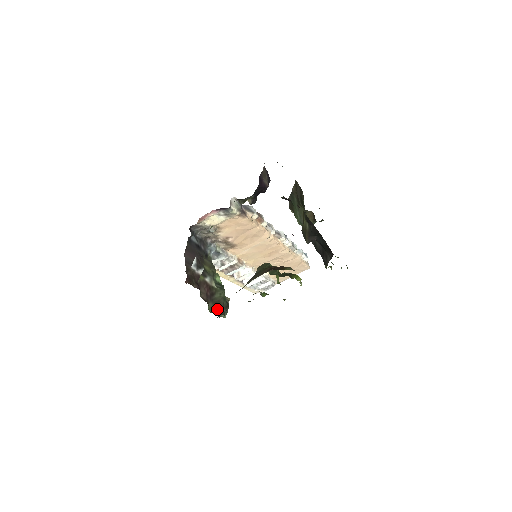
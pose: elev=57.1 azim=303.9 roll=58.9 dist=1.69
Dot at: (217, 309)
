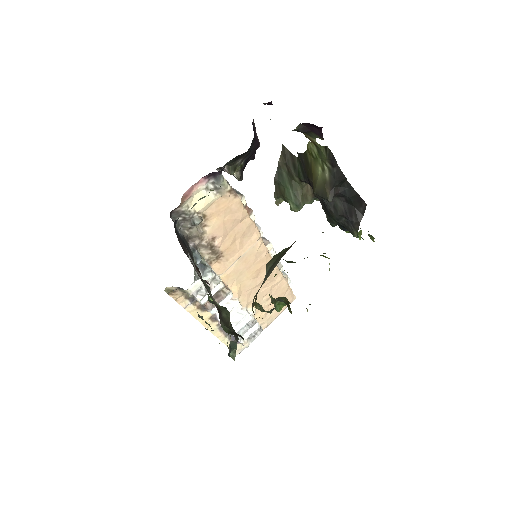
Dot at: (232, 331)
